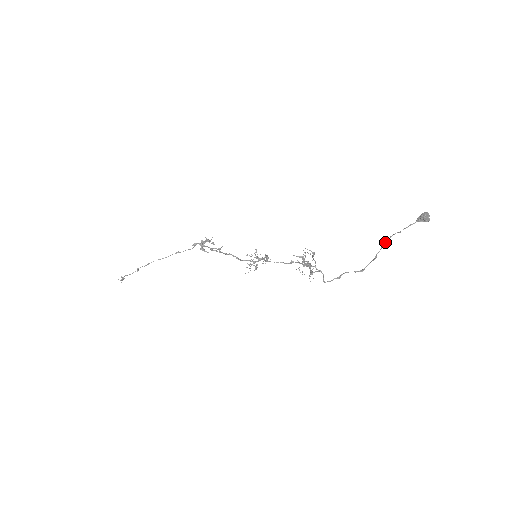
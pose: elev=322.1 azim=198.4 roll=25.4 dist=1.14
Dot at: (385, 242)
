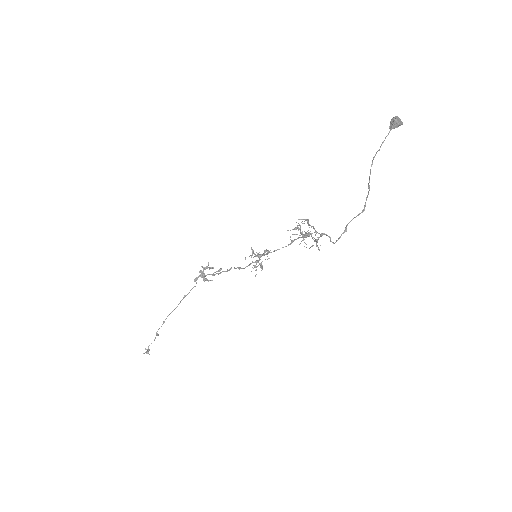
Dot at: occluded
